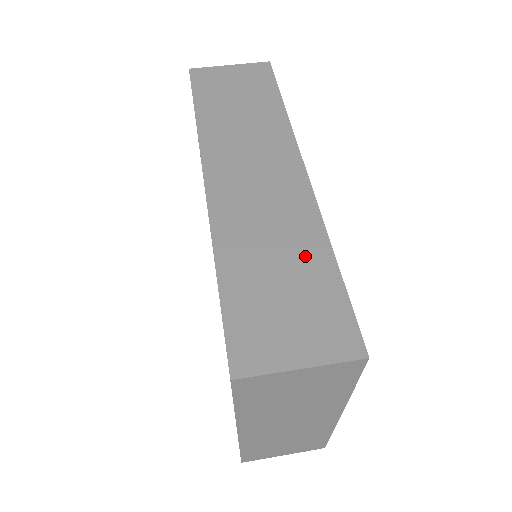
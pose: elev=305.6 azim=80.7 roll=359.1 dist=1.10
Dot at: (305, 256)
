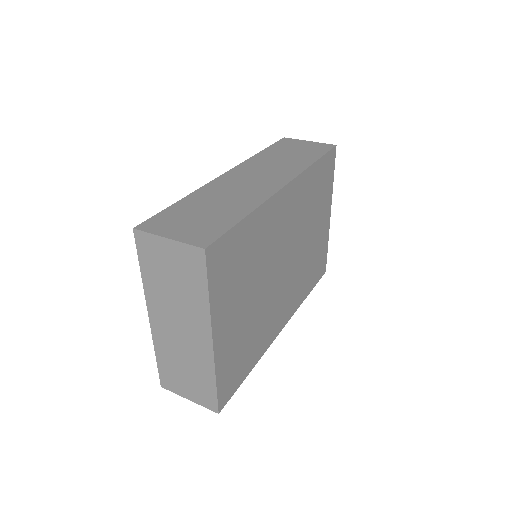
Dot at: (232, 209)
